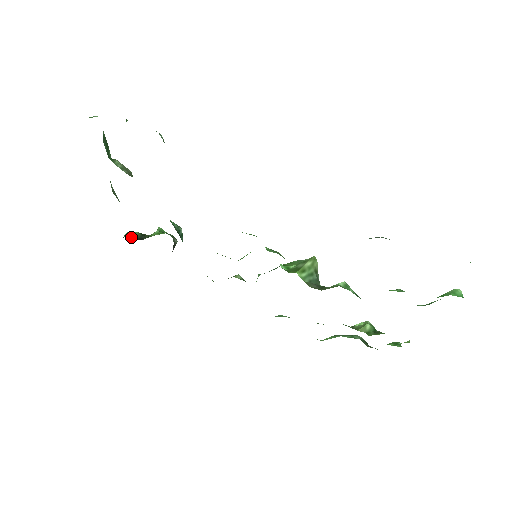
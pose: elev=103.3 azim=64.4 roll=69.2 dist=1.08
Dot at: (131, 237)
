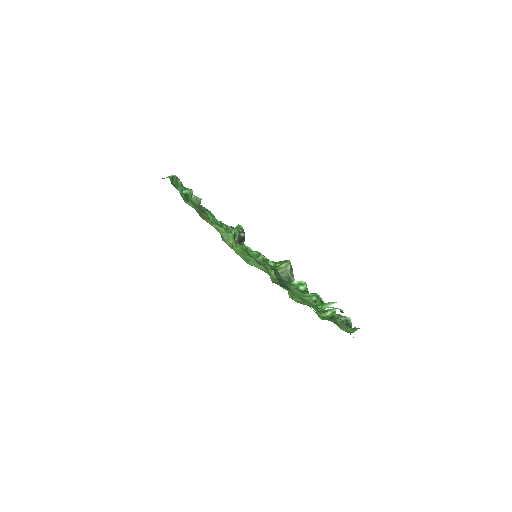
Dot at: occluded
